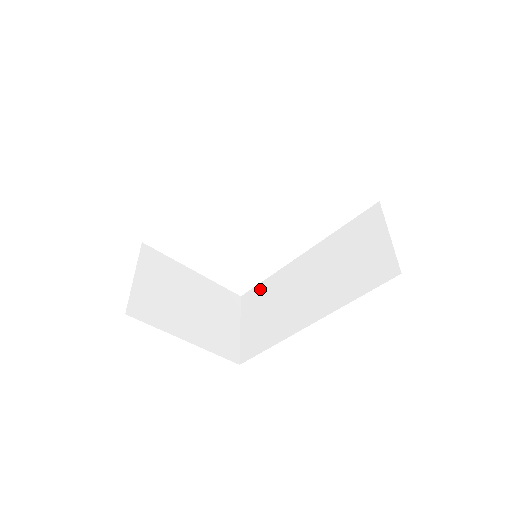
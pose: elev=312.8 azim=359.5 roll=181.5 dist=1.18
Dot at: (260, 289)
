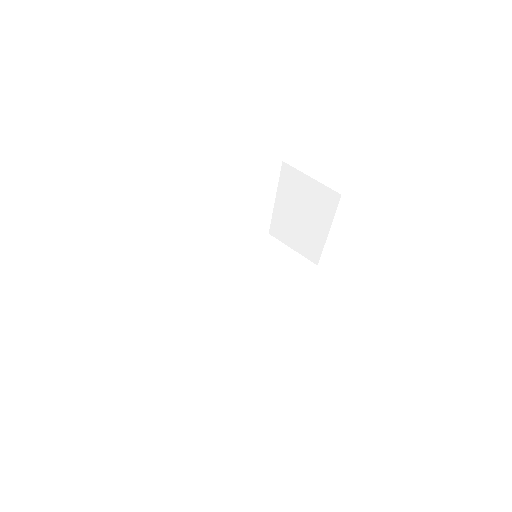
Dot at: (197, 303)
